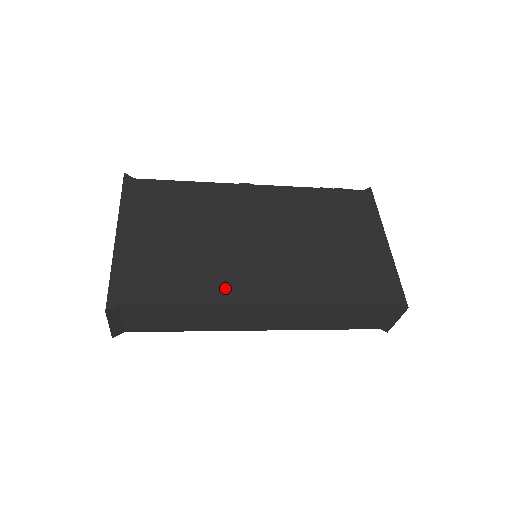
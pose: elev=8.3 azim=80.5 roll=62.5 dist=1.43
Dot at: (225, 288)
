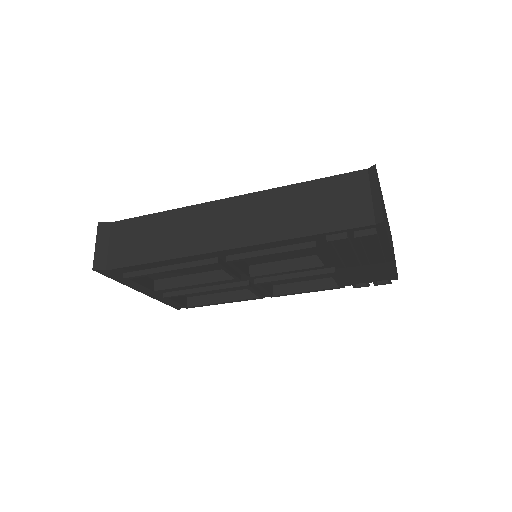
Dot at: occluded
